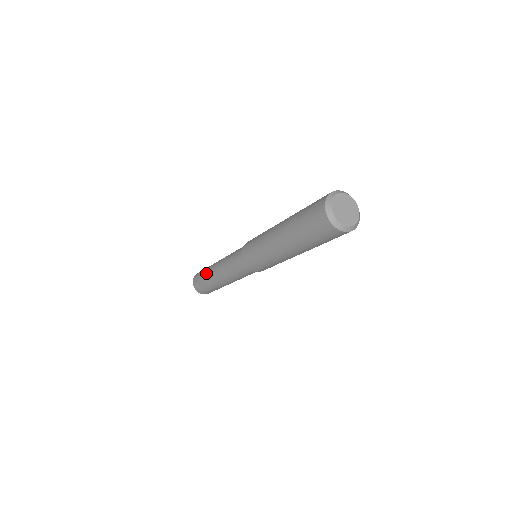
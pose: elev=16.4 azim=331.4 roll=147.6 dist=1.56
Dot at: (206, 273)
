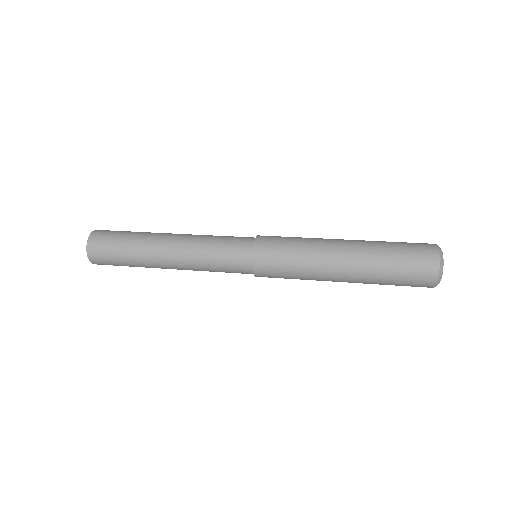
Dot at: (140, 266)
